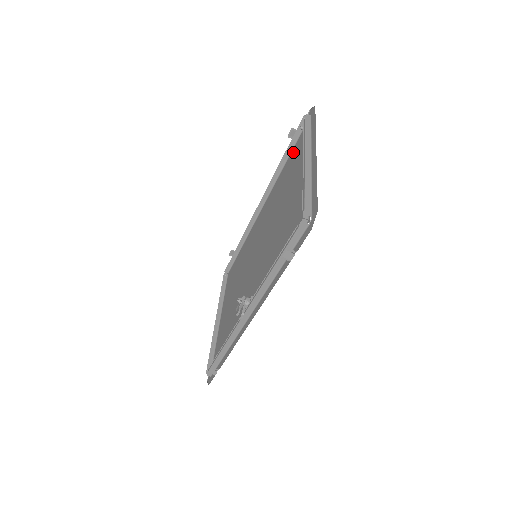
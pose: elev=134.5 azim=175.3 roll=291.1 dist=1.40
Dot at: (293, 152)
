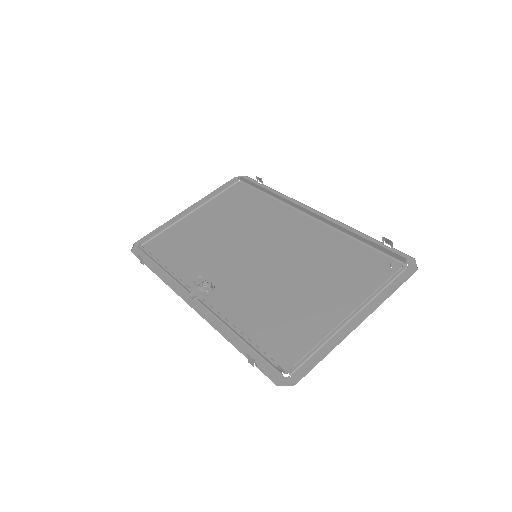
Dot at: (368, 253)
